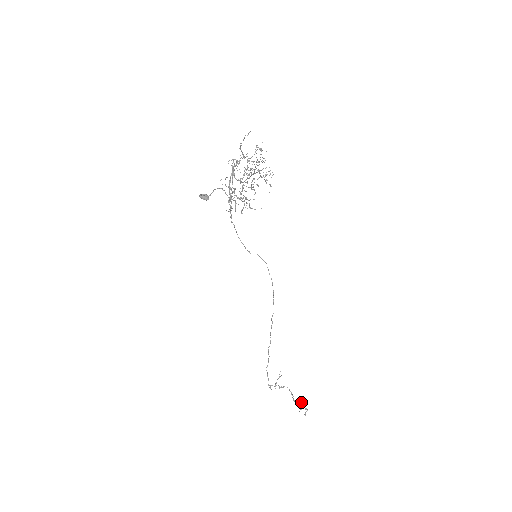
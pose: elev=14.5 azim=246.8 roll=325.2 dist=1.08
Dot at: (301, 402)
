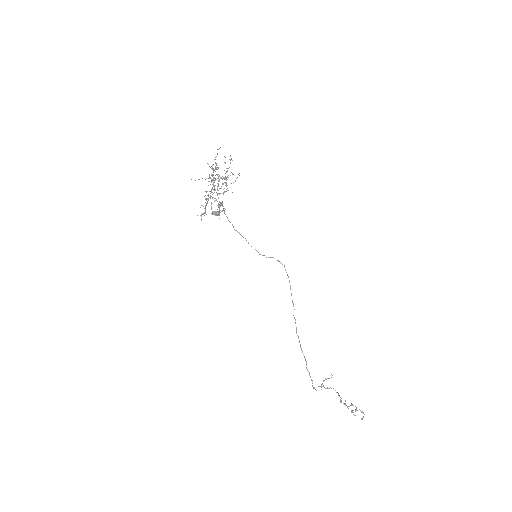
Dot at: (351, 404)
